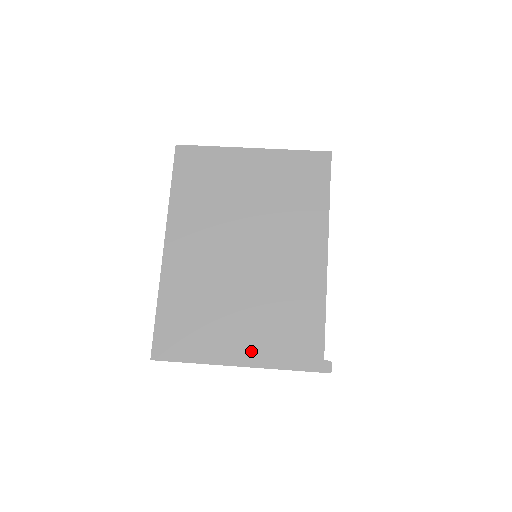
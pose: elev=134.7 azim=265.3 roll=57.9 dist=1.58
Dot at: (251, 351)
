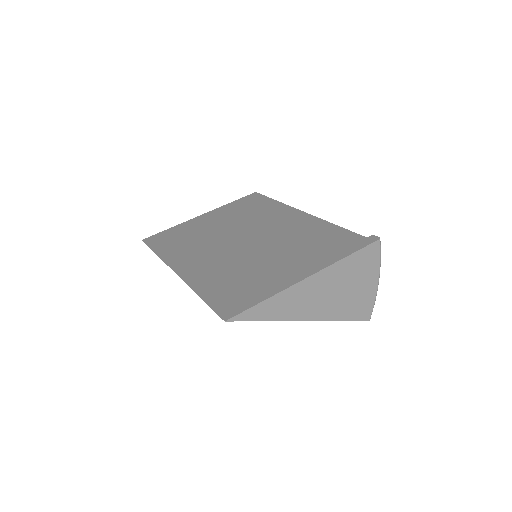
Dot at: (308, 266)
